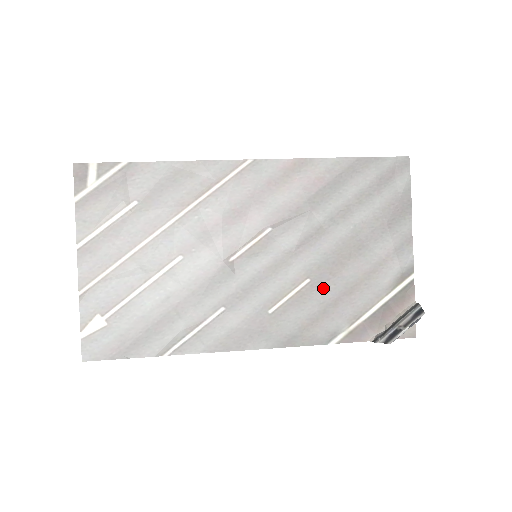
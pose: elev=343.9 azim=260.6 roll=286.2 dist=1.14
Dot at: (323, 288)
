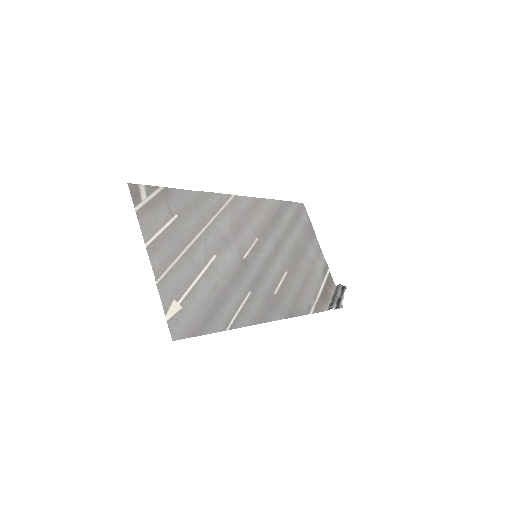
Dot at: (295, 277)
